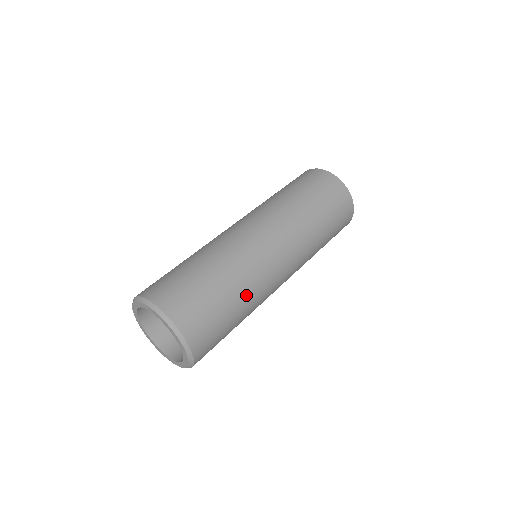
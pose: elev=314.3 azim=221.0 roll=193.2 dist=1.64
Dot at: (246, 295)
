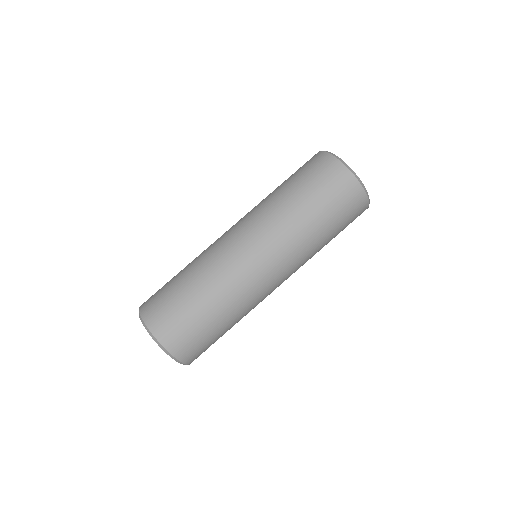
Dot at: occluded
